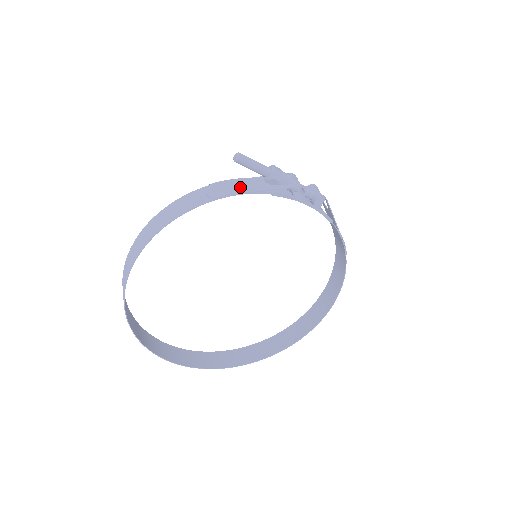
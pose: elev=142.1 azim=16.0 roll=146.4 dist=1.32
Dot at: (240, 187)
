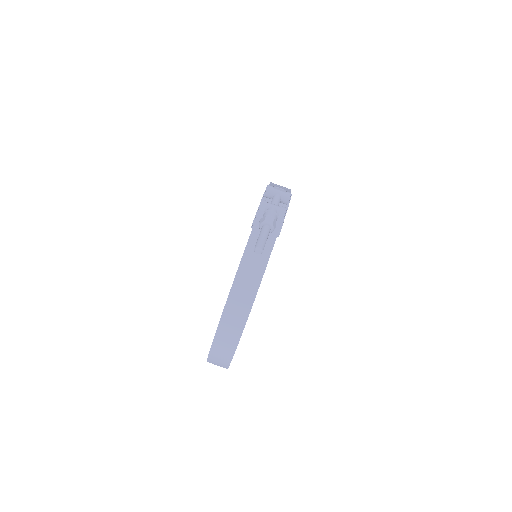
Dot at: (260, 256)
